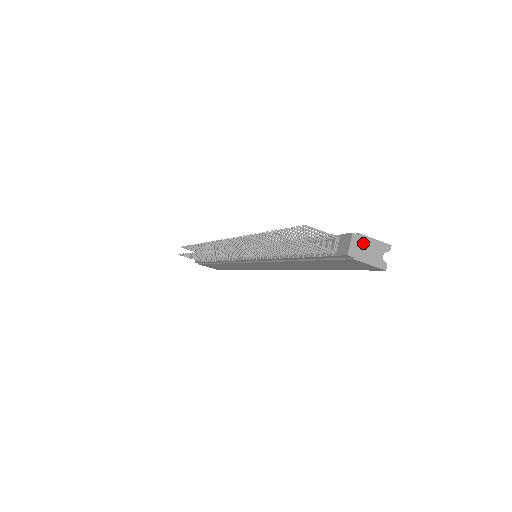
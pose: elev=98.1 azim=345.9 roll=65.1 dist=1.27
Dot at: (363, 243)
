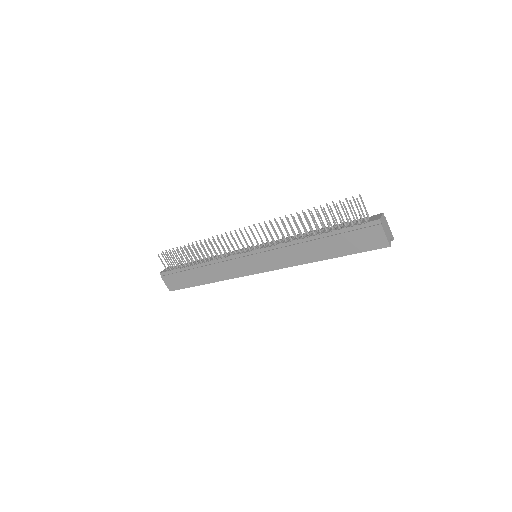
Dot at: (385, 223)
